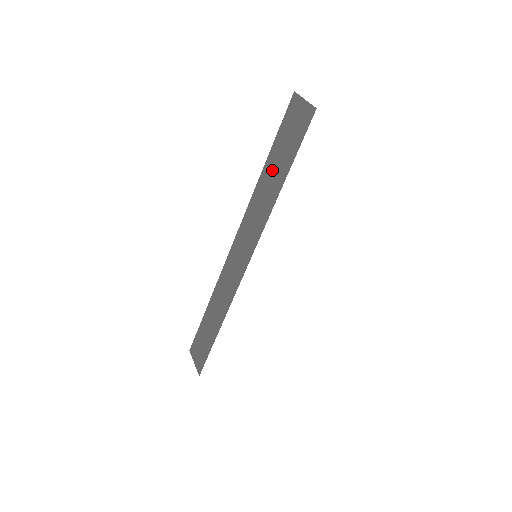
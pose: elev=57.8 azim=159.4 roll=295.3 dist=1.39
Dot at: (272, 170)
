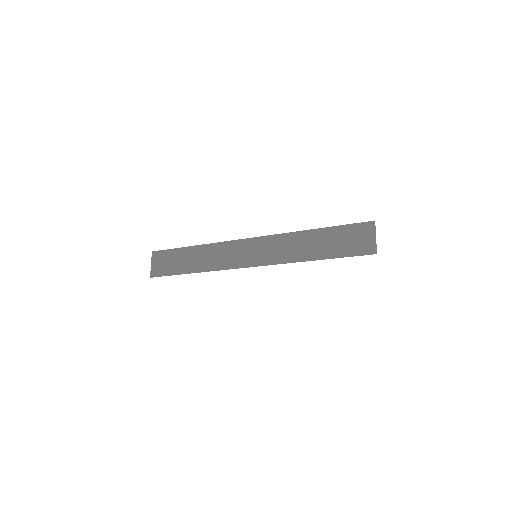
Dot at: (318, 241)
